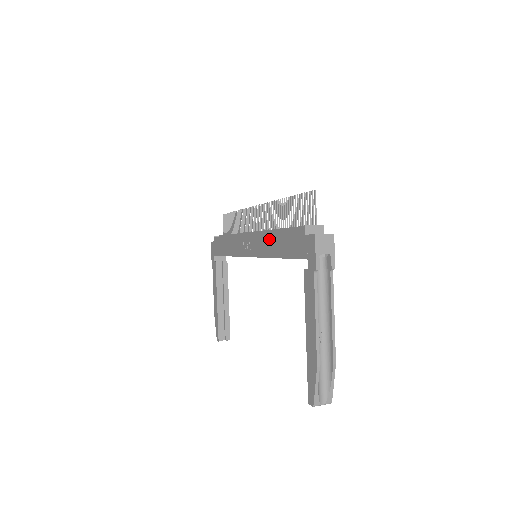
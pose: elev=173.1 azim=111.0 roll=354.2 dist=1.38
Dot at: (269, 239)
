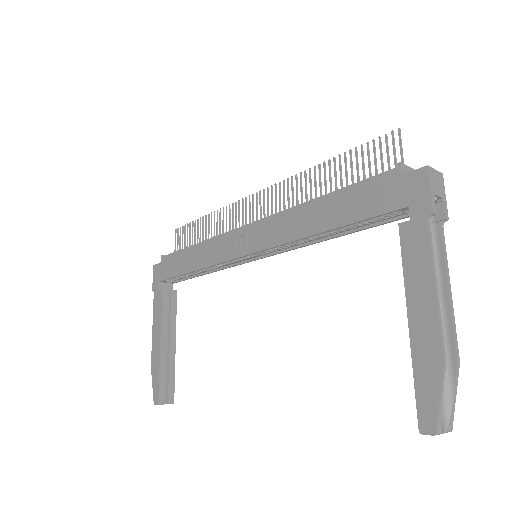
Dot at: (304, 212)
